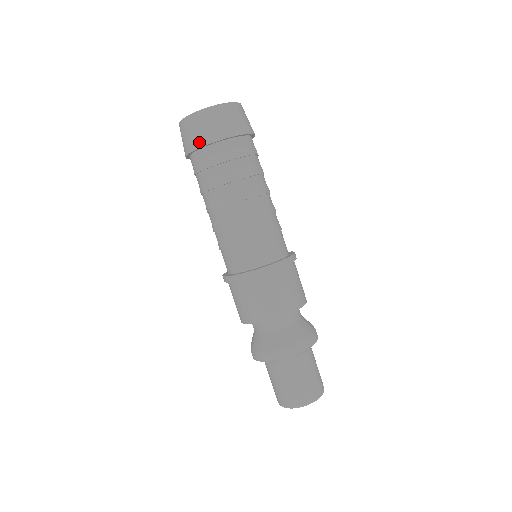
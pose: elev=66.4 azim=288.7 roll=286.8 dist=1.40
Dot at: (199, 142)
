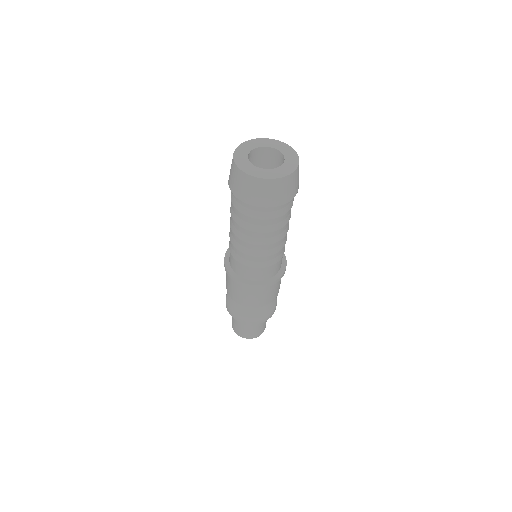
Dot at: (250, 200)
